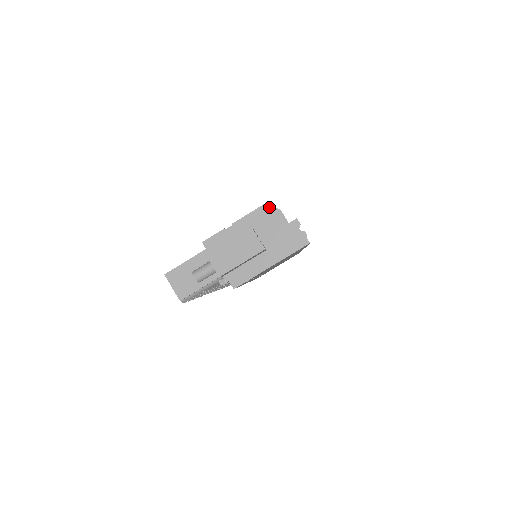
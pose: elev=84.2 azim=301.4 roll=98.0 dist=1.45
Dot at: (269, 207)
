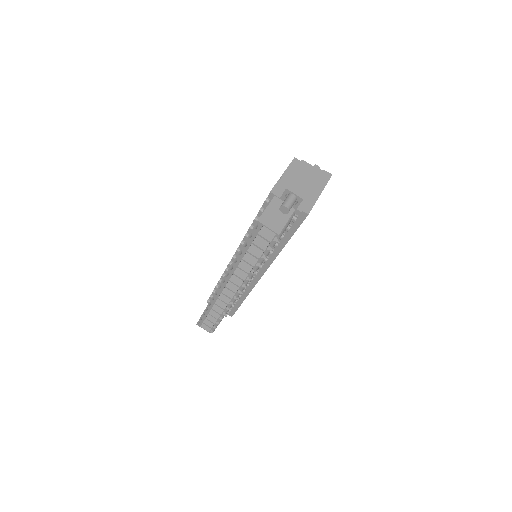
Dot at: (297, 161)
